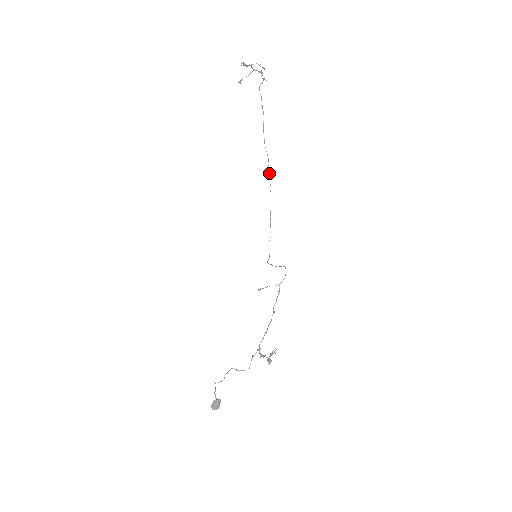
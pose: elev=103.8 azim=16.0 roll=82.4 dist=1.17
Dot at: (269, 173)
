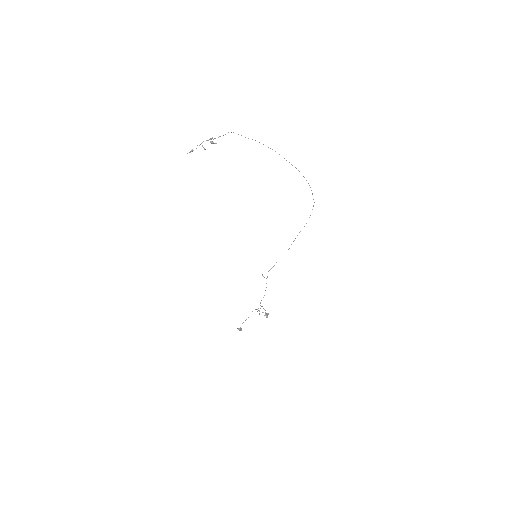
Dot at: (291, 164)
